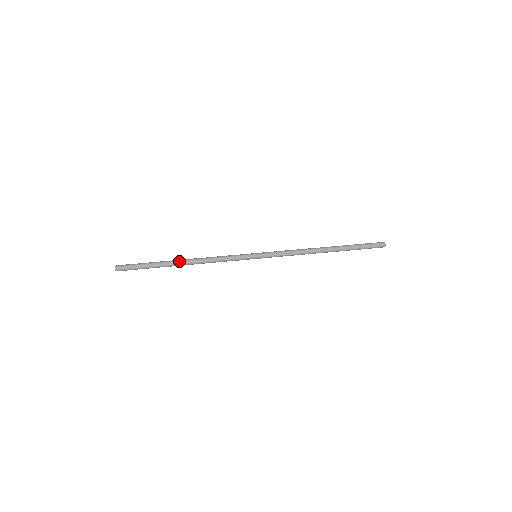
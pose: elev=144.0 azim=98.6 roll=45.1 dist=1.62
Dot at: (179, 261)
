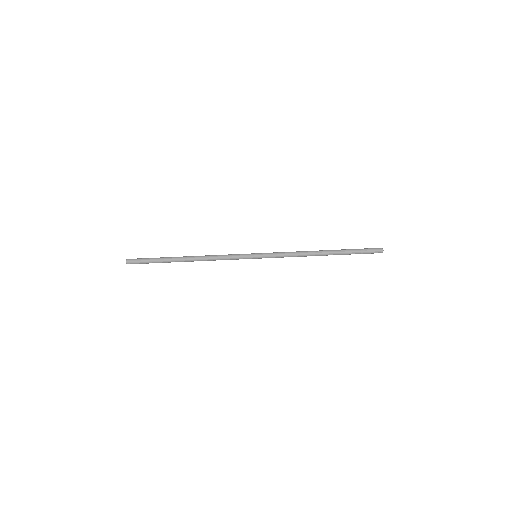
Dot at: occluded
